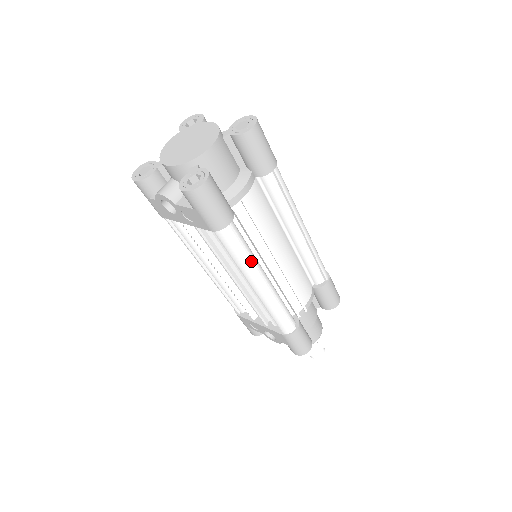
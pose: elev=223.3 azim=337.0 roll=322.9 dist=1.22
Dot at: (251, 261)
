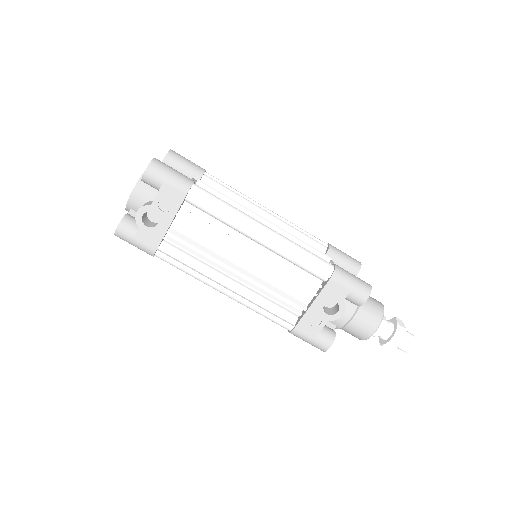
Dot at: (236, 209)
